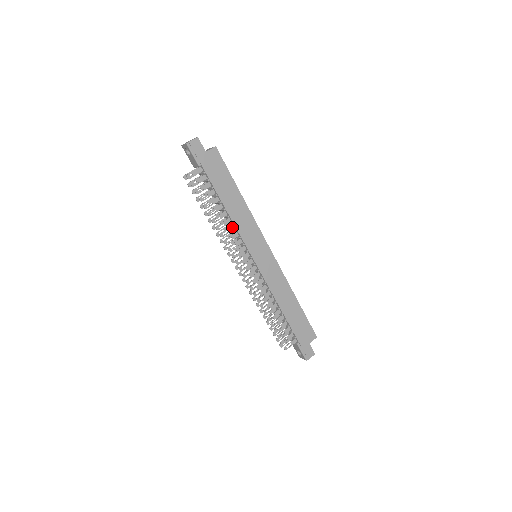
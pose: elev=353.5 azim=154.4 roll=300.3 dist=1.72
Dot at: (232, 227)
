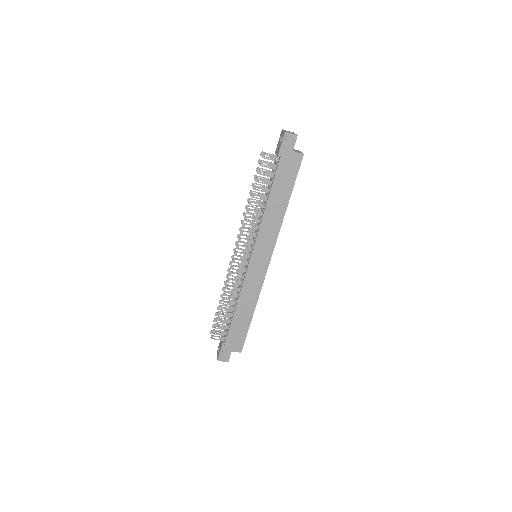
Dot at: (259, 220)
